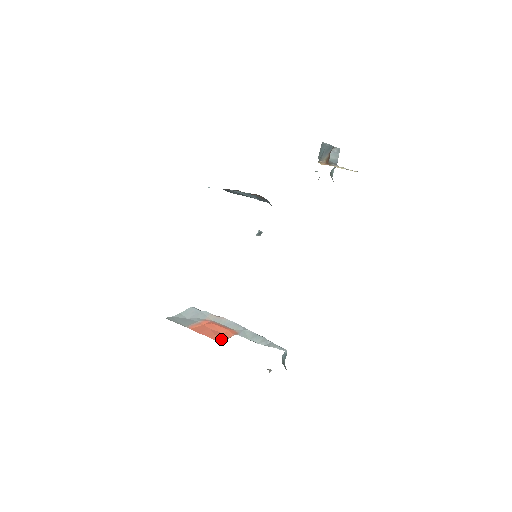
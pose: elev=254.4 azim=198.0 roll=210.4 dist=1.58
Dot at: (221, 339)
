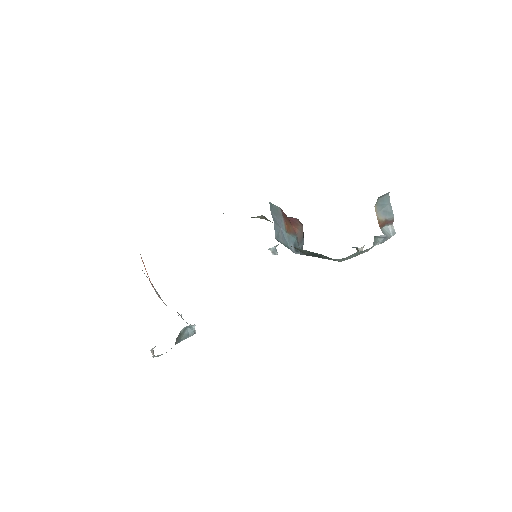
Dot at: occluded
